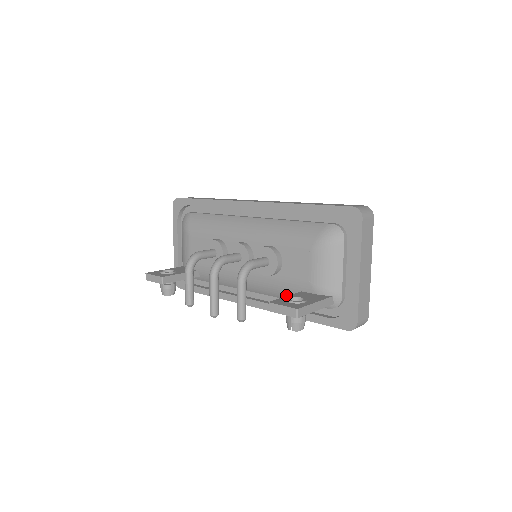
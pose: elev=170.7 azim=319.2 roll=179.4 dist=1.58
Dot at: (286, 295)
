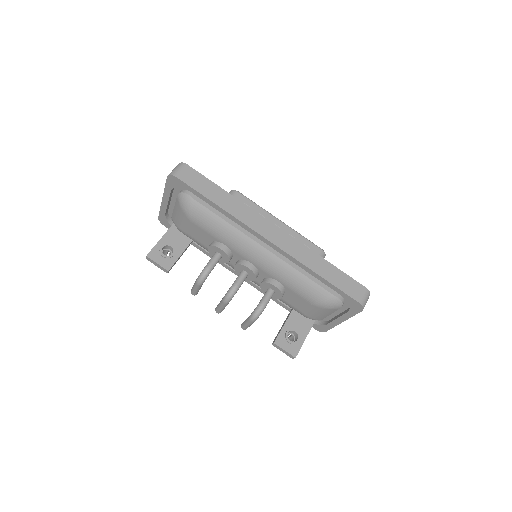
Dot at: occluded
